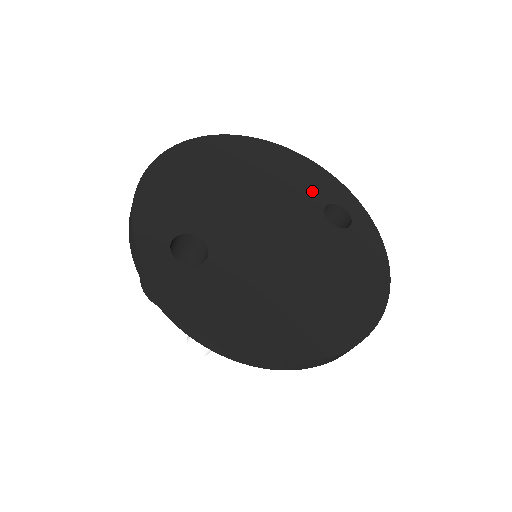
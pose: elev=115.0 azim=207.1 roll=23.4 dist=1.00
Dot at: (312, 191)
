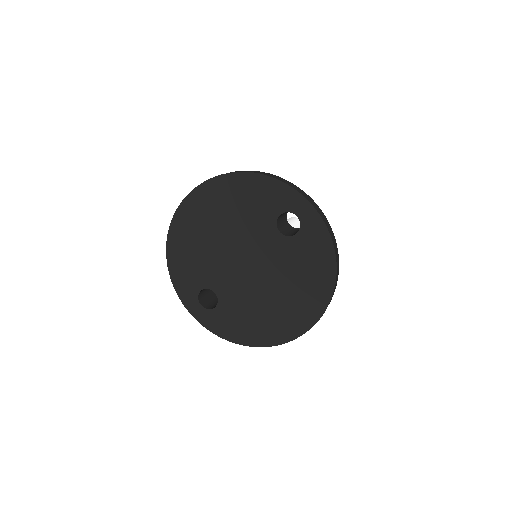
Dot at: (264, 210)
